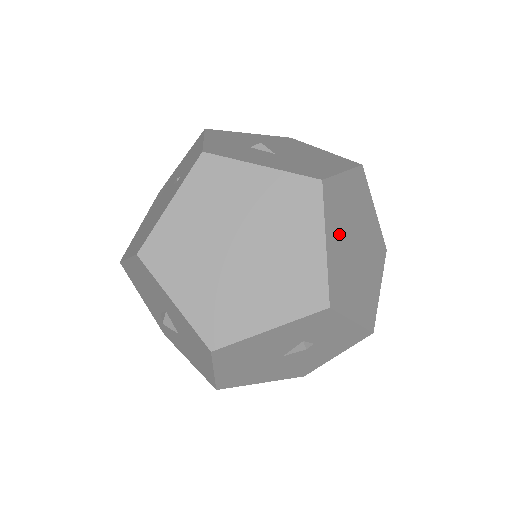
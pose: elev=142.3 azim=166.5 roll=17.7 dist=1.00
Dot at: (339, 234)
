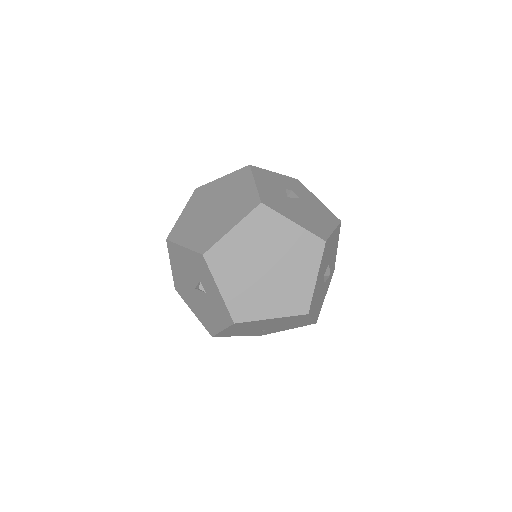
Dot at: (251, 240)
